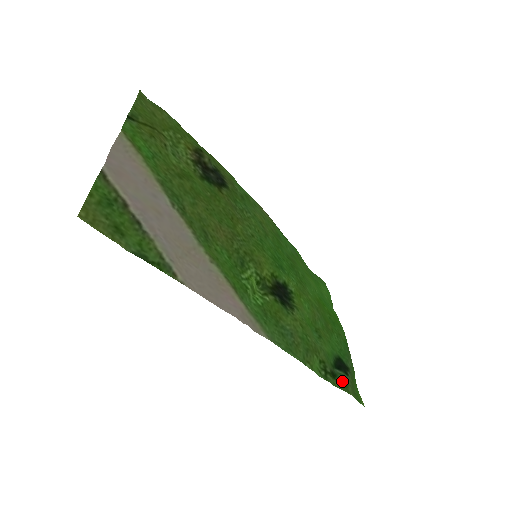
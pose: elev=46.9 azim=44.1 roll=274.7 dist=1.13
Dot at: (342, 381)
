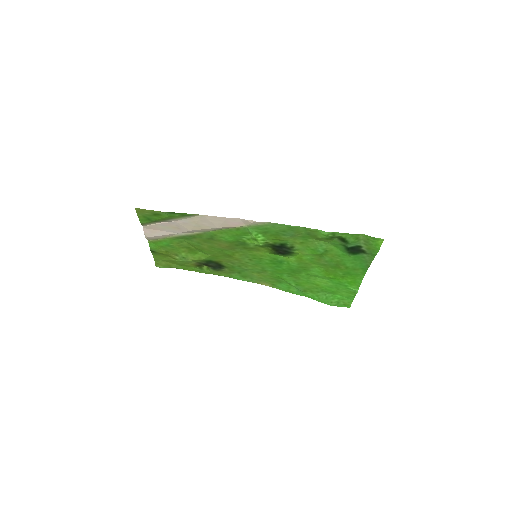
Dot at: (354, 241)
